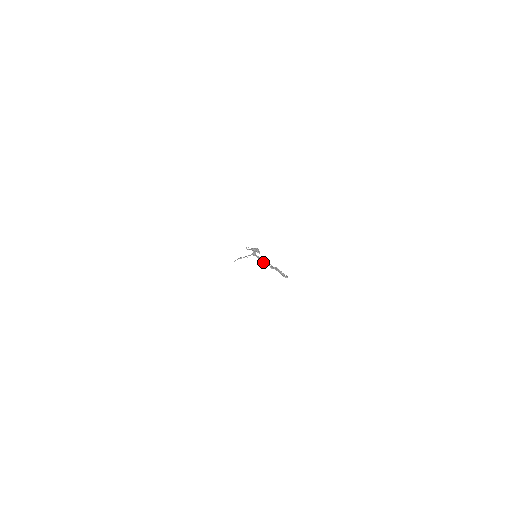
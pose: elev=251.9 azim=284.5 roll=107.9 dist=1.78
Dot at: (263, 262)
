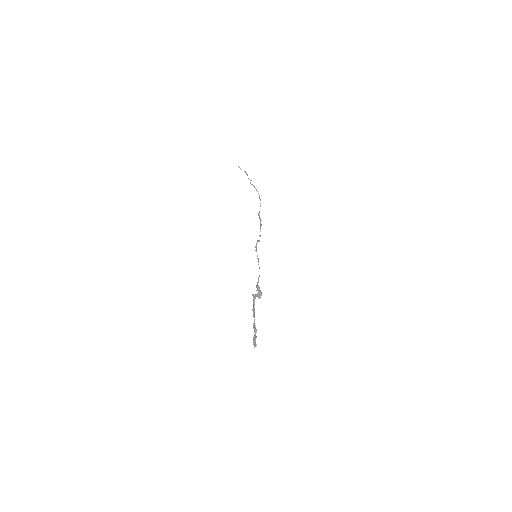
Dot at: (253, 313)
